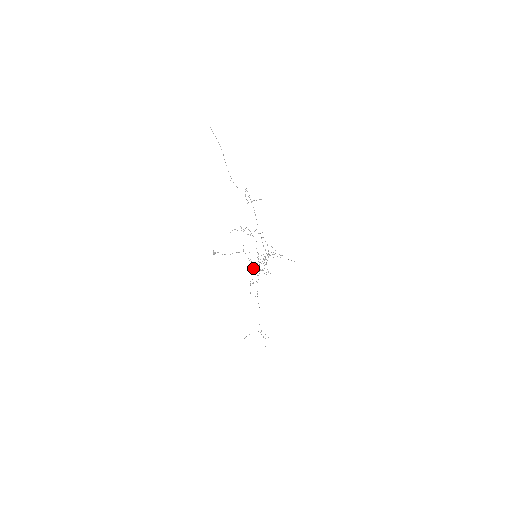
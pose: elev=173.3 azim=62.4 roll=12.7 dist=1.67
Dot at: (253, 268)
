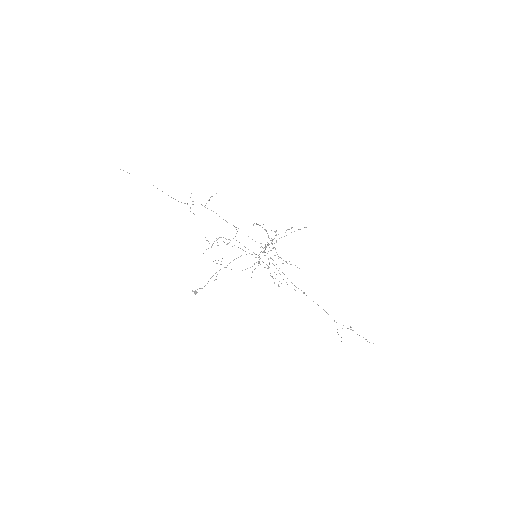
Dot at: occluded
